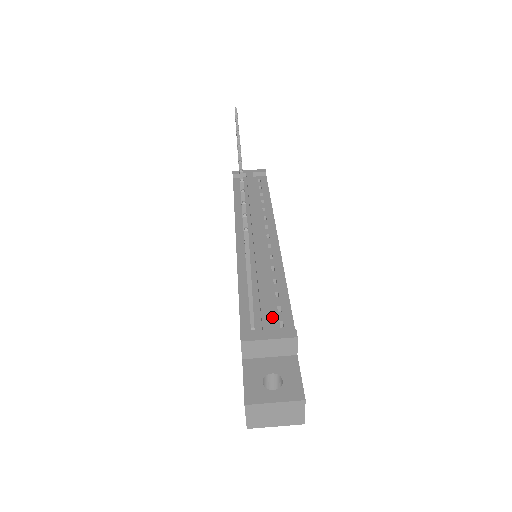
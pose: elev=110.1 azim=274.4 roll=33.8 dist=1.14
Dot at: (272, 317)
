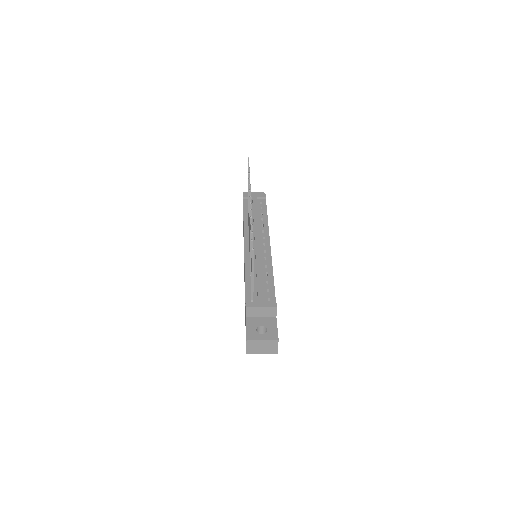
Dot at: (264, 295)
